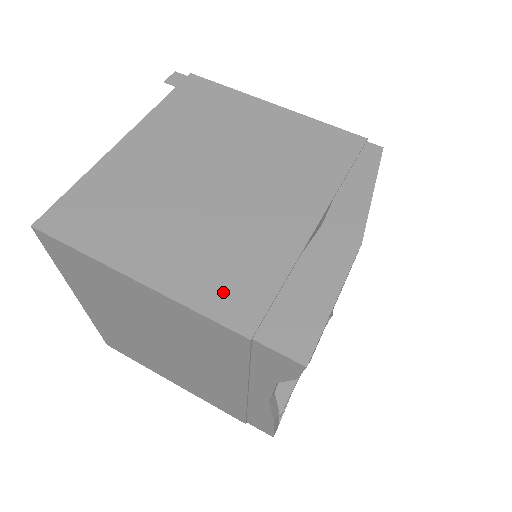
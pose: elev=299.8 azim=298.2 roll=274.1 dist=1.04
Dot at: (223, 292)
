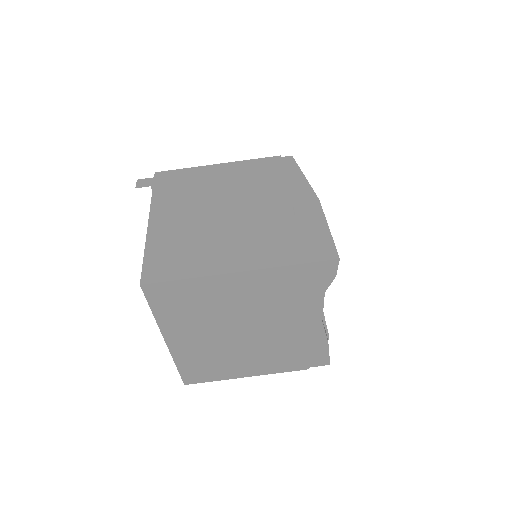
Dot at: (273, 253)
